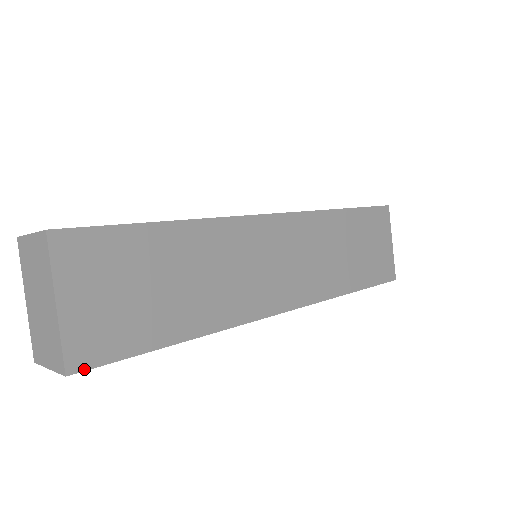
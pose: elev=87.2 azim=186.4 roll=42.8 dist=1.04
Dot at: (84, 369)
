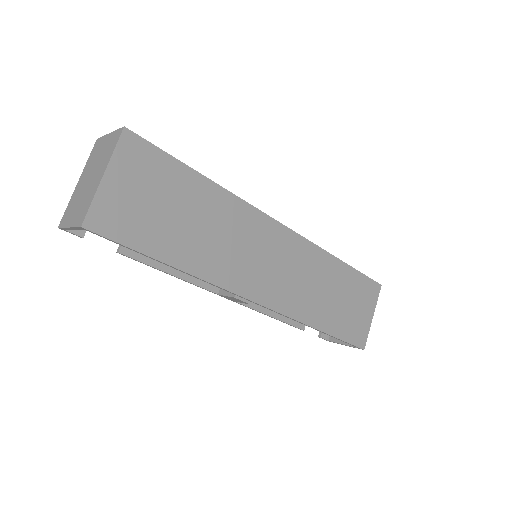
Dot at: (95, 232)
